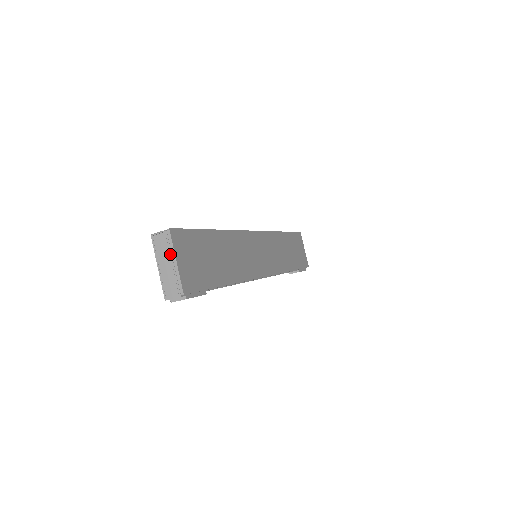
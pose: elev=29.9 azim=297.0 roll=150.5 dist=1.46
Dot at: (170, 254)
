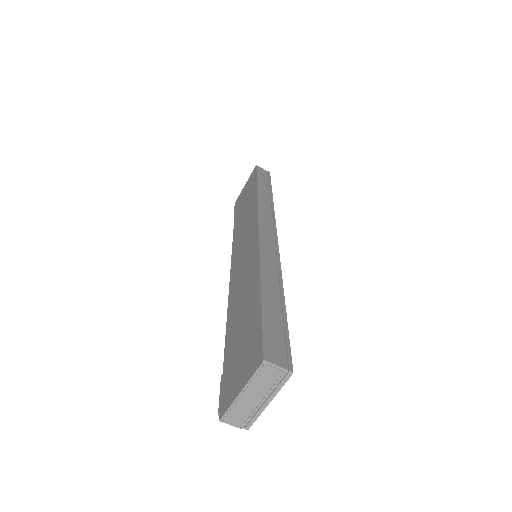
Dot at: (269, 392)
